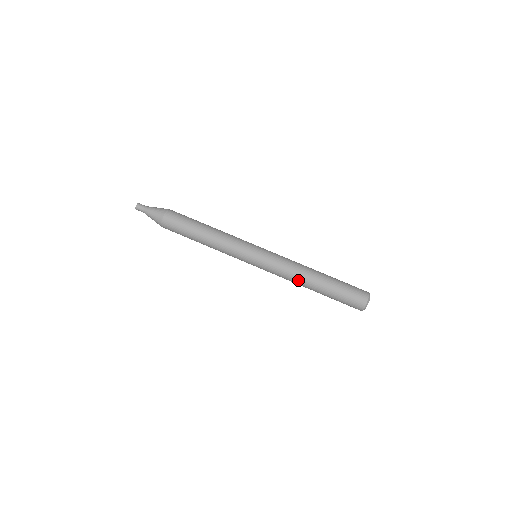
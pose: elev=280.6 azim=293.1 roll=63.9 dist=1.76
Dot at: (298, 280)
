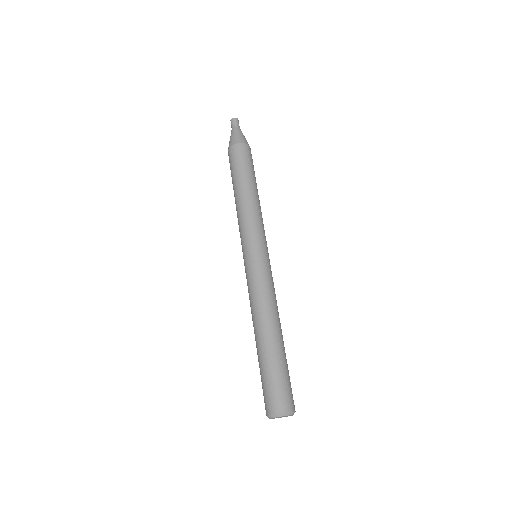
Dot at: (264, 312)
